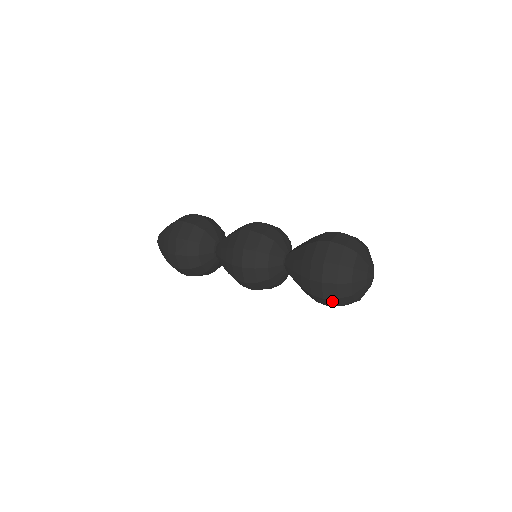
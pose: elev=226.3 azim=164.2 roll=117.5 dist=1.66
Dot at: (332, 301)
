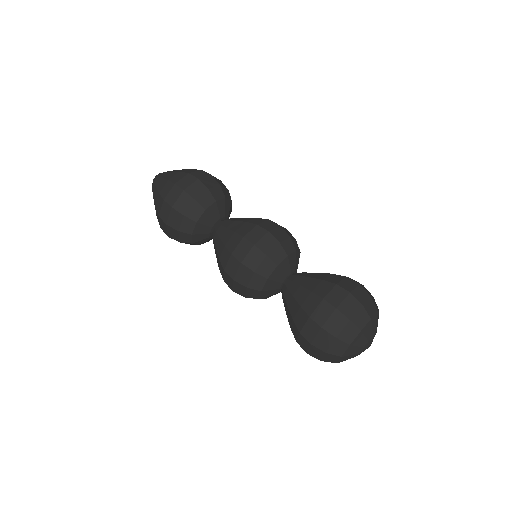
Dot at: (338, 320)
